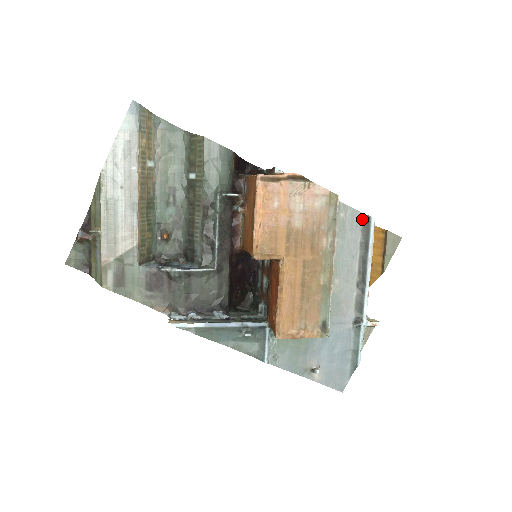
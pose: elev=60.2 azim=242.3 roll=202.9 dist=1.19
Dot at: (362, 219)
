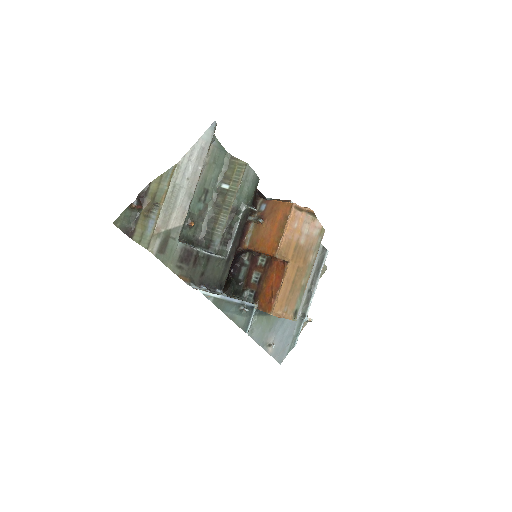
Dot at: (322, 249)
